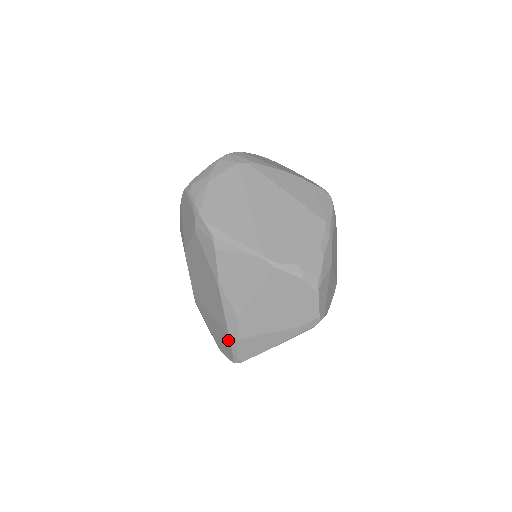
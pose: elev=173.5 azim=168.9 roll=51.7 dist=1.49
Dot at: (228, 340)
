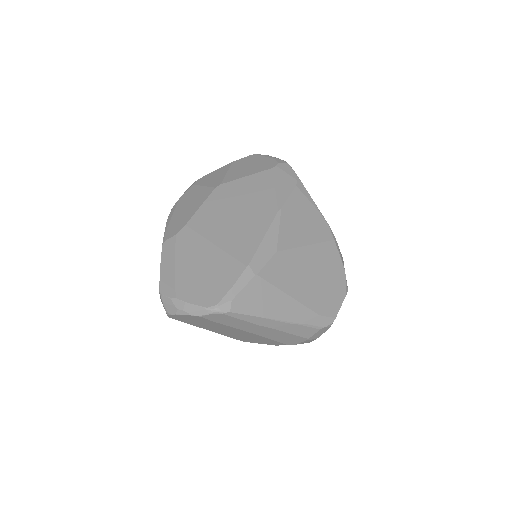
Dot at: (239, 271)
